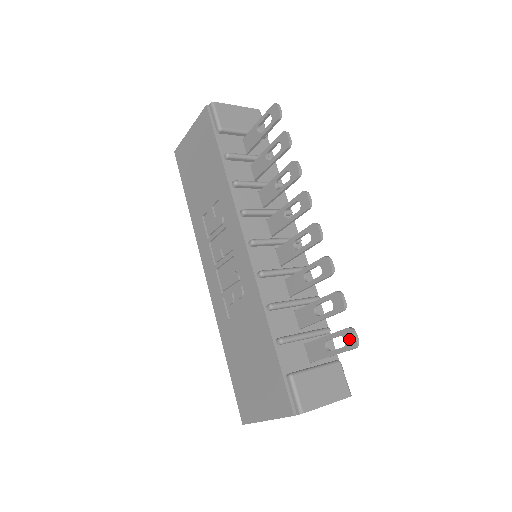
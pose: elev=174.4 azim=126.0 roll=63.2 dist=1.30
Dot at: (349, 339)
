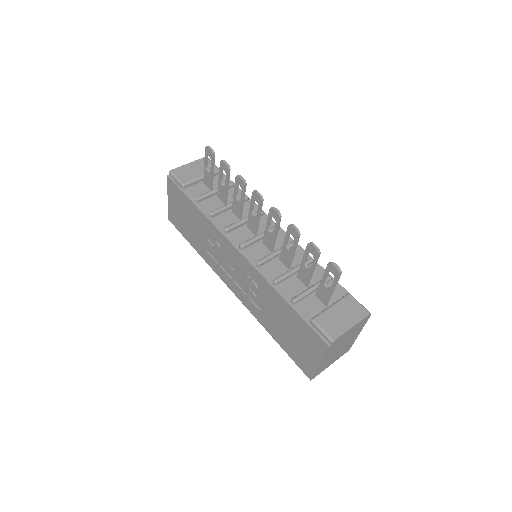
Dot at: (333, 271)
